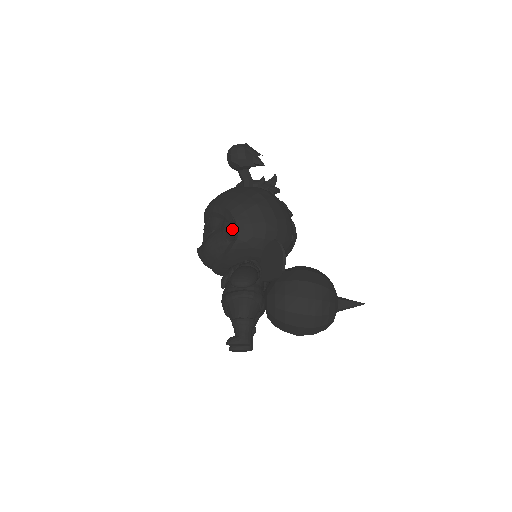
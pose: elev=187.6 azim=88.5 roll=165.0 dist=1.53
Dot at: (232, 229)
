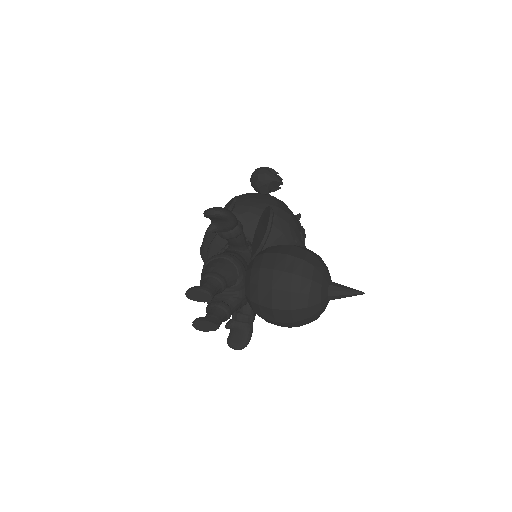
Dot at: (231, 207)
